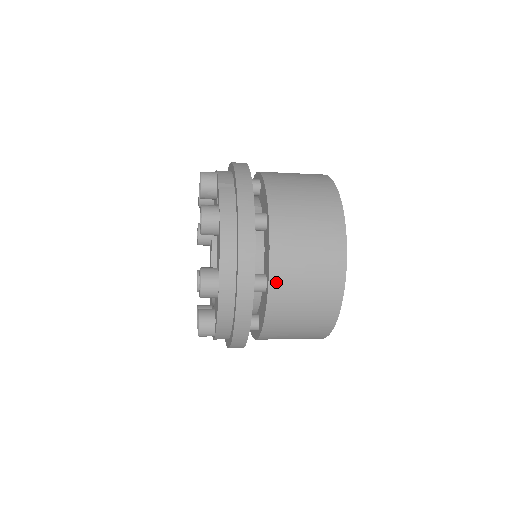
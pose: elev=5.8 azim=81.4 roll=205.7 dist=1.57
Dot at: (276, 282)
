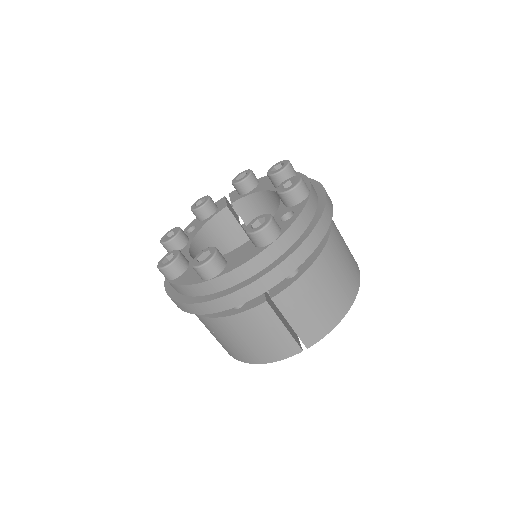
Dot at: occluded
